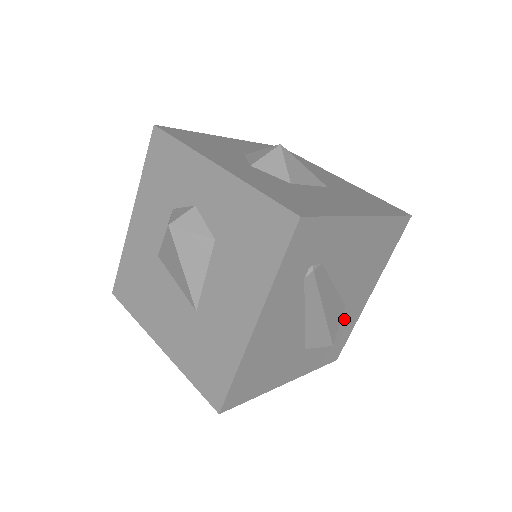
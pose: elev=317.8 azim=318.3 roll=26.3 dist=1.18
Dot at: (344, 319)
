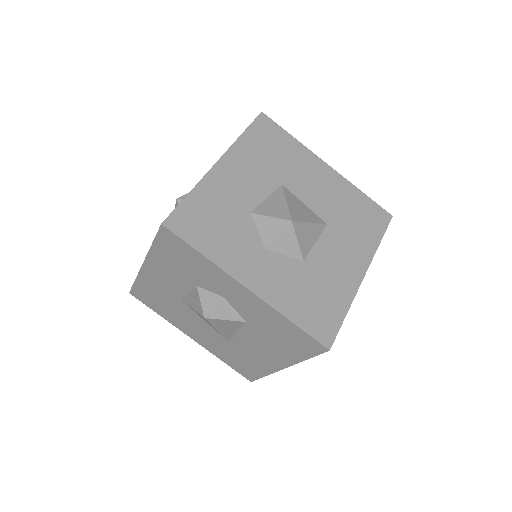
Dot at: occluded
